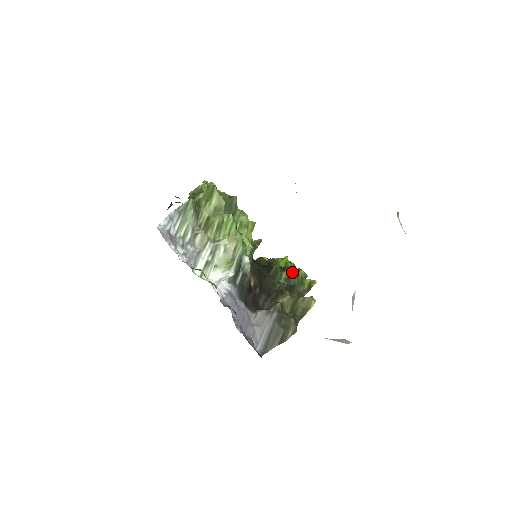
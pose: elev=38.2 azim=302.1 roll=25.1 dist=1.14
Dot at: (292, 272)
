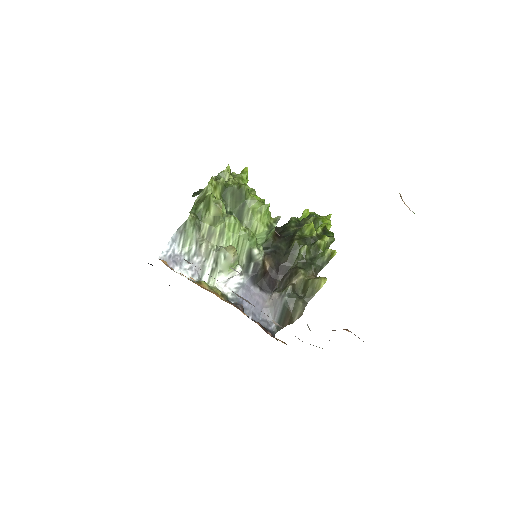
Dot at: (314, 242)
